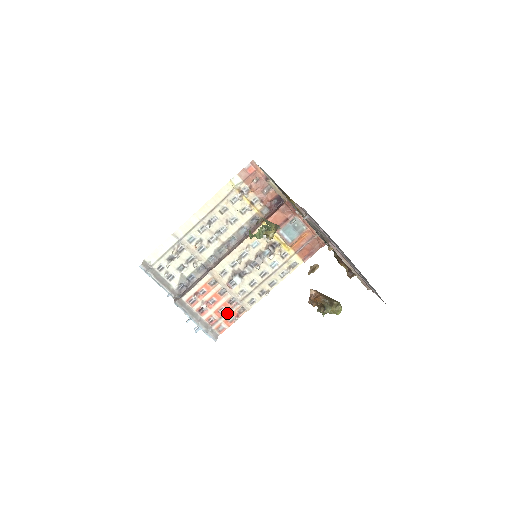
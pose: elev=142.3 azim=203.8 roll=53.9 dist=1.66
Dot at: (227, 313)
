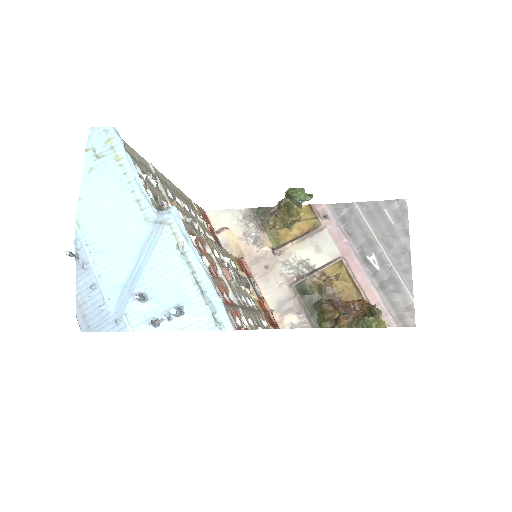
Dot at: (231, 306)
